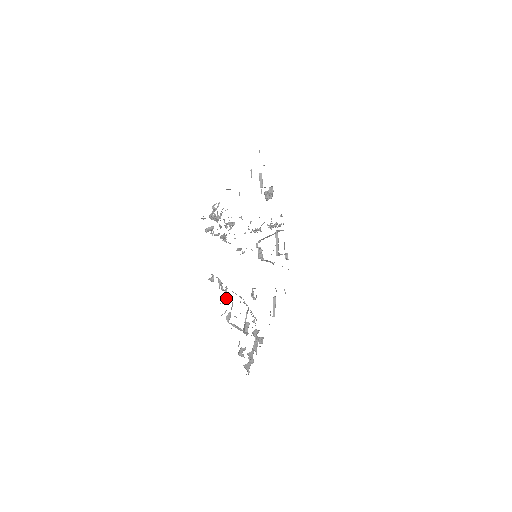
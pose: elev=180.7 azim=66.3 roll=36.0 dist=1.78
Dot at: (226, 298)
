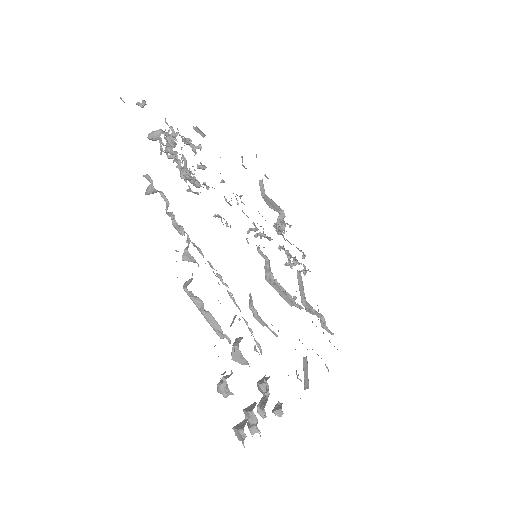
Dot at: (184, 249)
